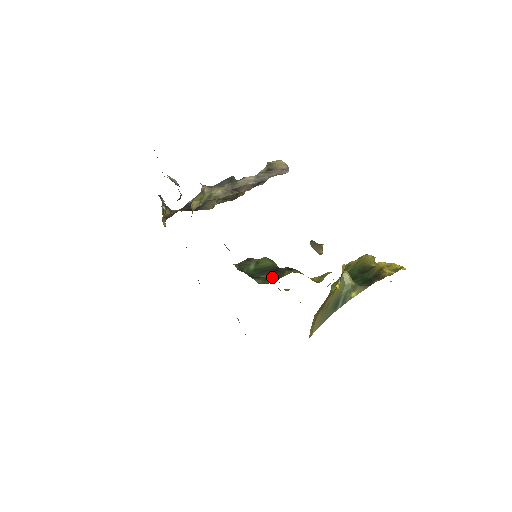
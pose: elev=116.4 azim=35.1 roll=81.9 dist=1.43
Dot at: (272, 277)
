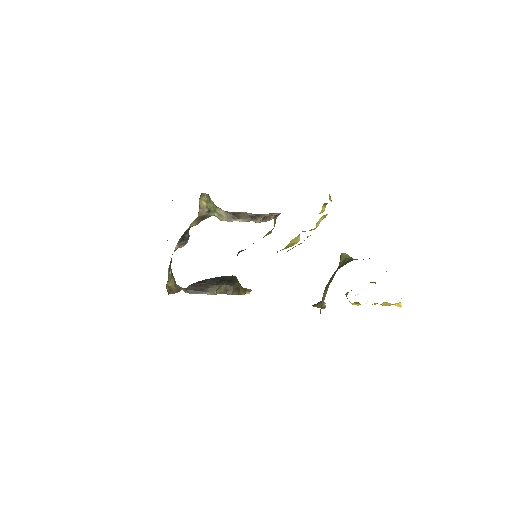
Dot at: occluded
